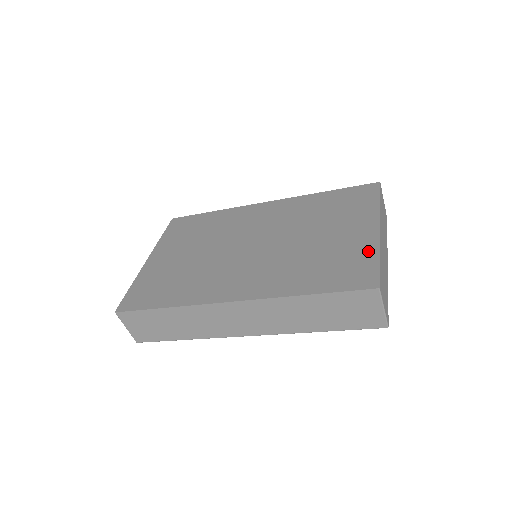
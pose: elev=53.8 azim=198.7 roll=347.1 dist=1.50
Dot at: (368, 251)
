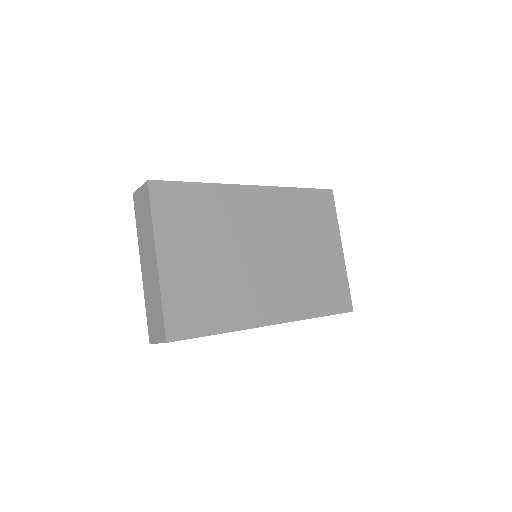
Dot at: (342, 275)
